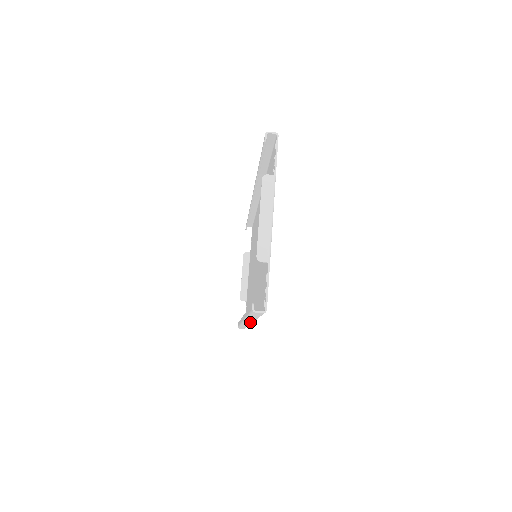
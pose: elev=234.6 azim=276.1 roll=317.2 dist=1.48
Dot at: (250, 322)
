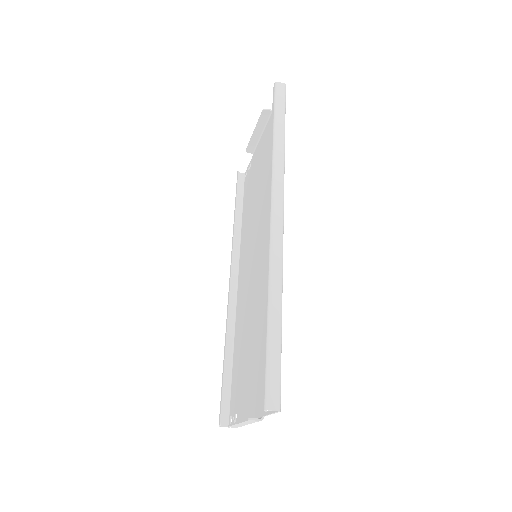
Dot at: (234, 300)
